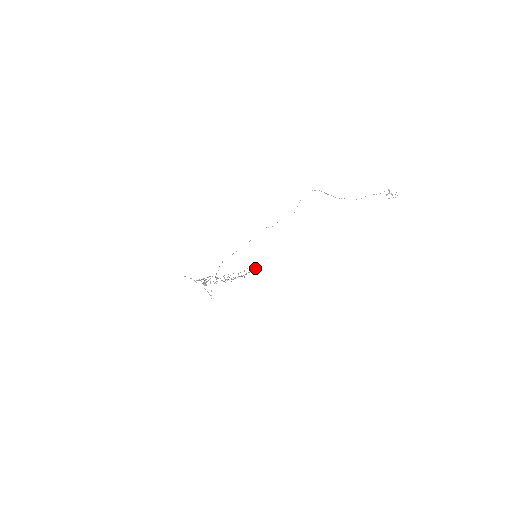
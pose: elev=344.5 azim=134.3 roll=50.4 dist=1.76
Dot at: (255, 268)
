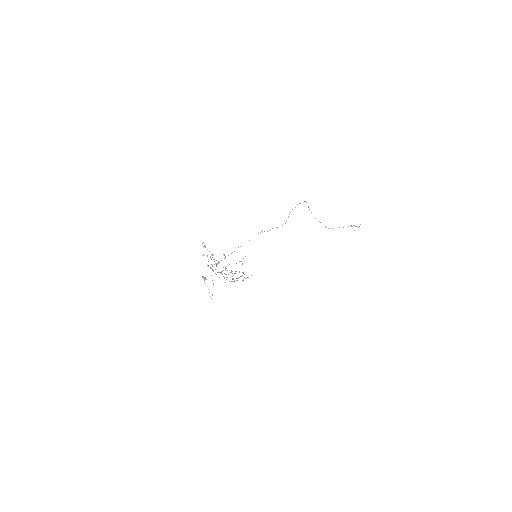
Dot at: occluded
